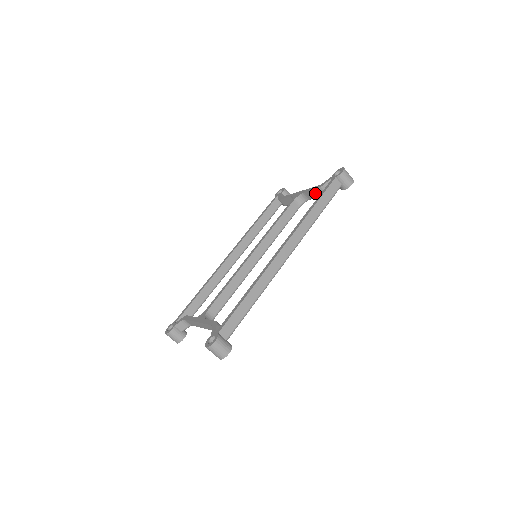
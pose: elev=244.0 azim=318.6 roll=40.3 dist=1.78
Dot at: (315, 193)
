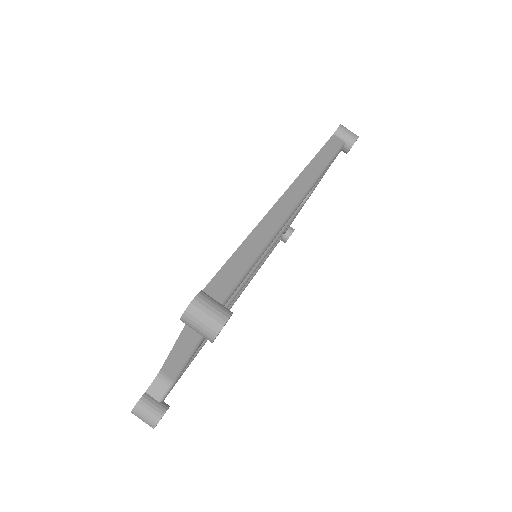
Dot at: occluded
